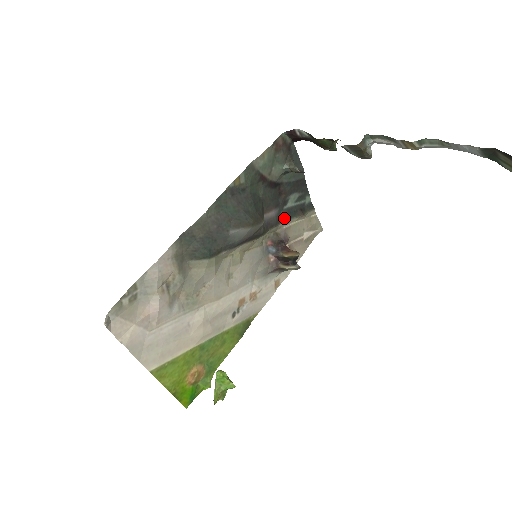
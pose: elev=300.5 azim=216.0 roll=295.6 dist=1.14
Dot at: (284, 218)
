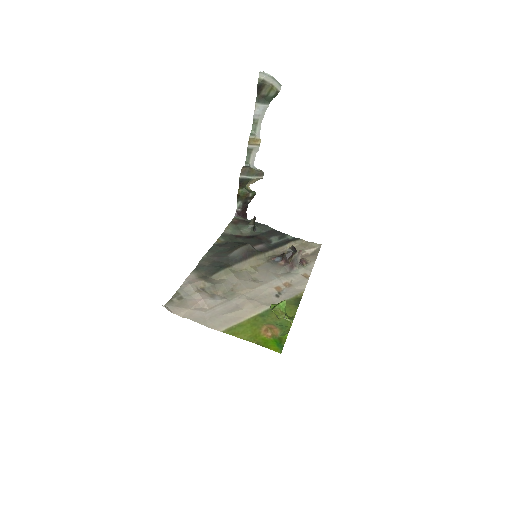
Dot at: (276, 247)
